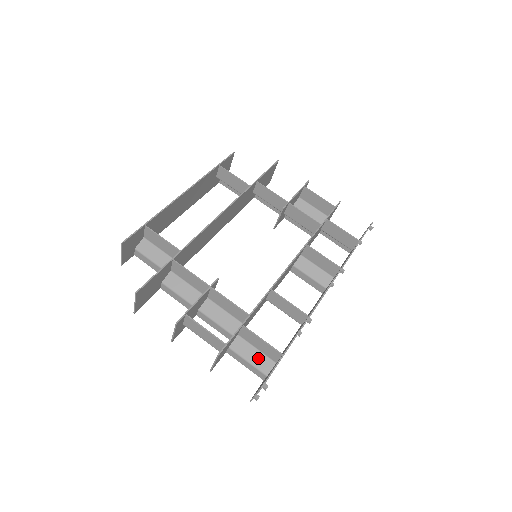
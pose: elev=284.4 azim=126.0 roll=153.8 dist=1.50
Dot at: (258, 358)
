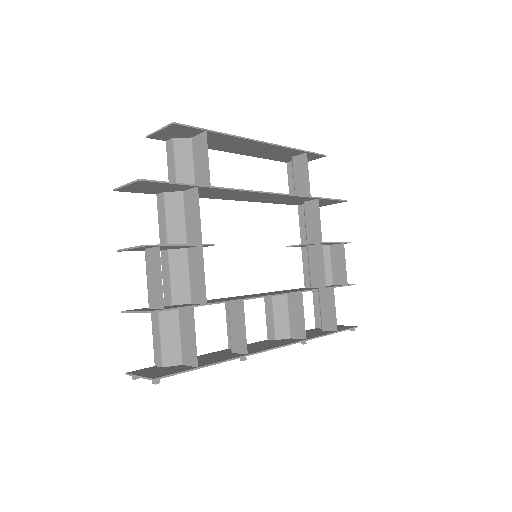
Dot at: (172, 344)
